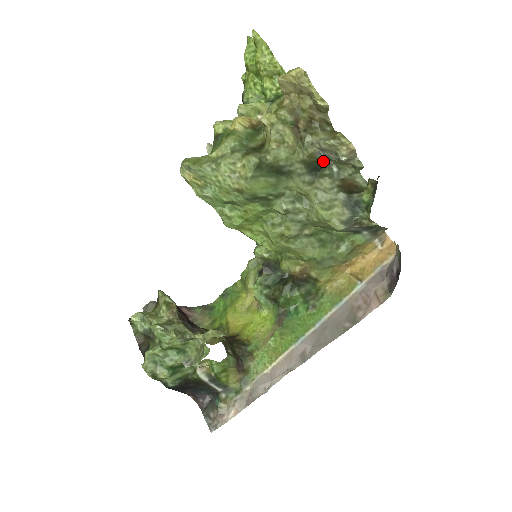
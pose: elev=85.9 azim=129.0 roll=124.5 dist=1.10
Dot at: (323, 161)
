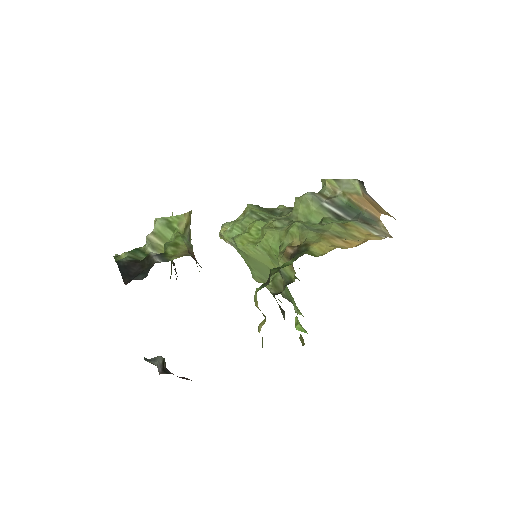
Dot at: occluded
